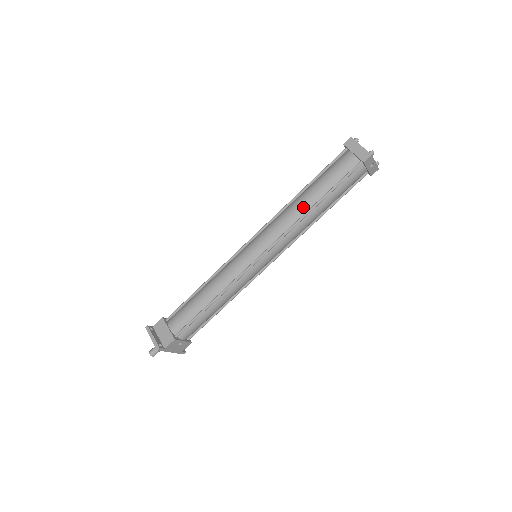
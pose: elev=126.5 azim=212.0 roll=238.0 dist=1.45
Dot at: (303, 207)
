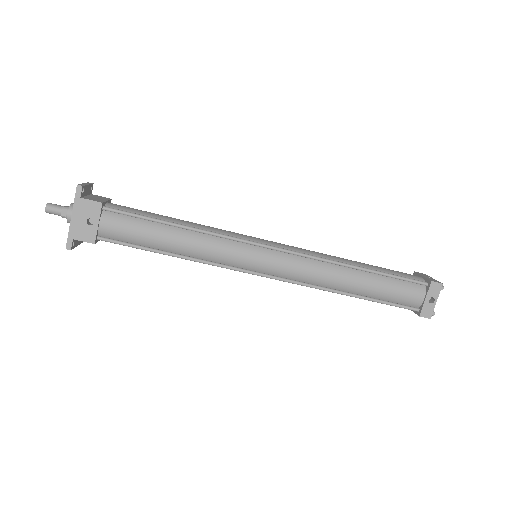
Dot at: (345, 260)
